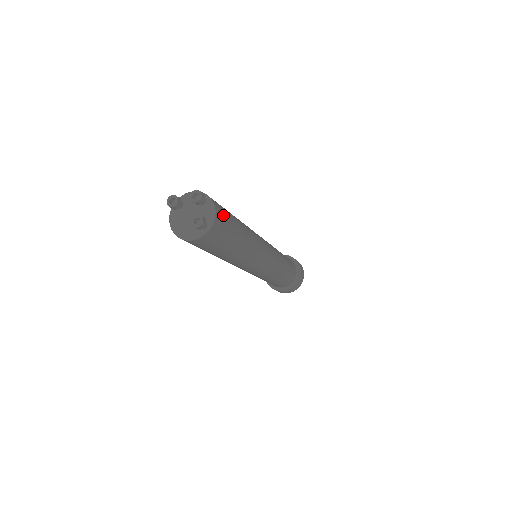
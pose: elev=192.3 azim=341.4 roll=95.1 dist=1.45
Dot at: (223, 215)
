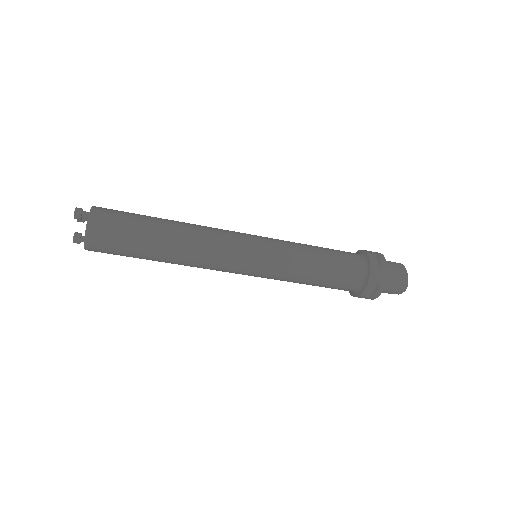
Dot at: occluded
